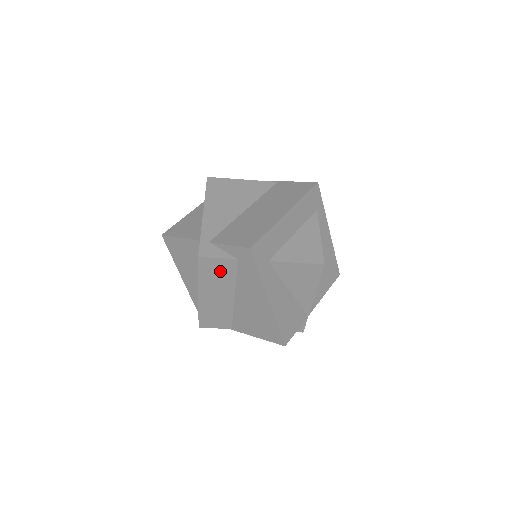
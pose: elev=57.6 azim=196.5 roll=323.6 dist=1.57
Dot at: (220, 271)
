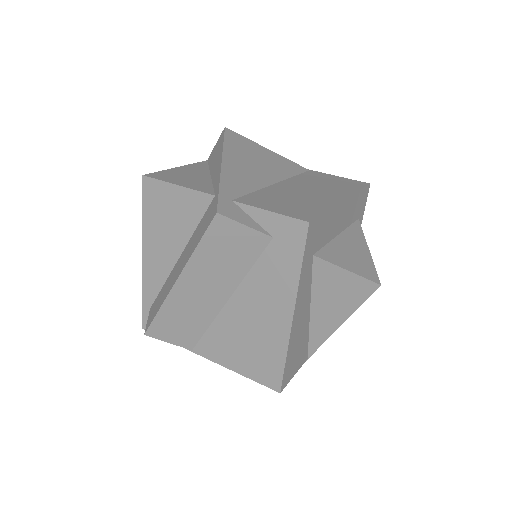
Dot at: (234, 249)
